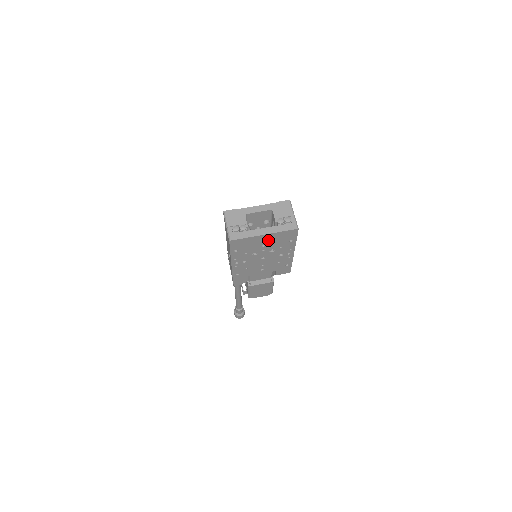
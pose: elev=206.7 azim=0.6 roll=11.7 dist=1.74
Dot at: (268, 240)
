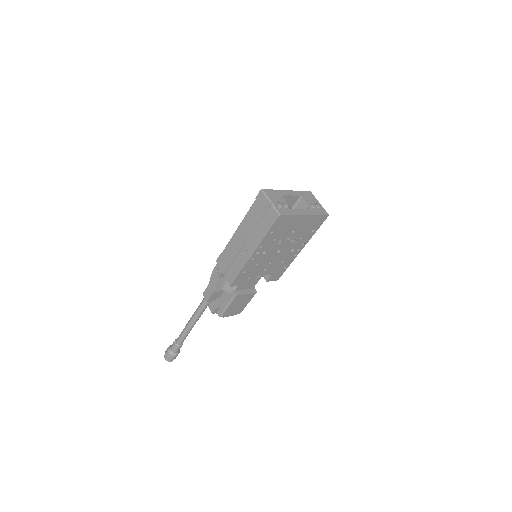
Dot at: (302, 224)
